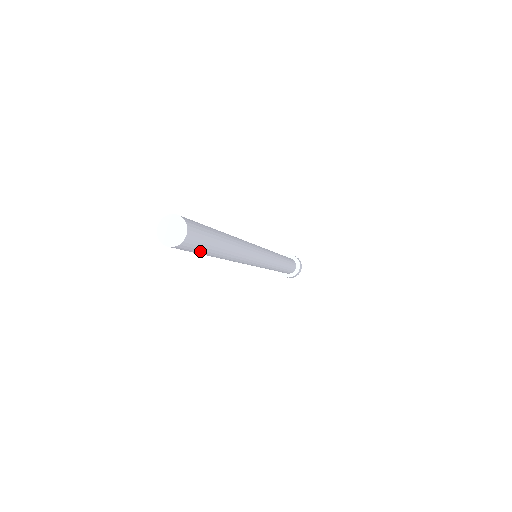
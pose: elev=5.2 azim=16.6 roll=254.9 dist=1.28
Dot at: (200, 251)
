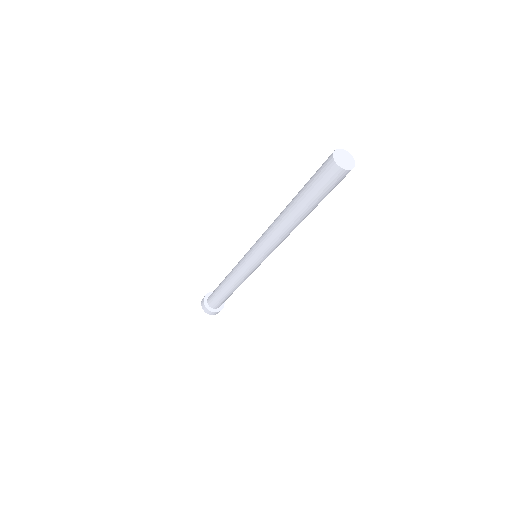
Dot at: (321, 193)
